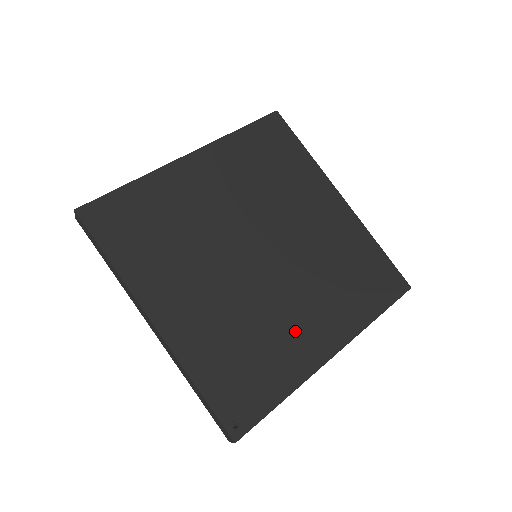
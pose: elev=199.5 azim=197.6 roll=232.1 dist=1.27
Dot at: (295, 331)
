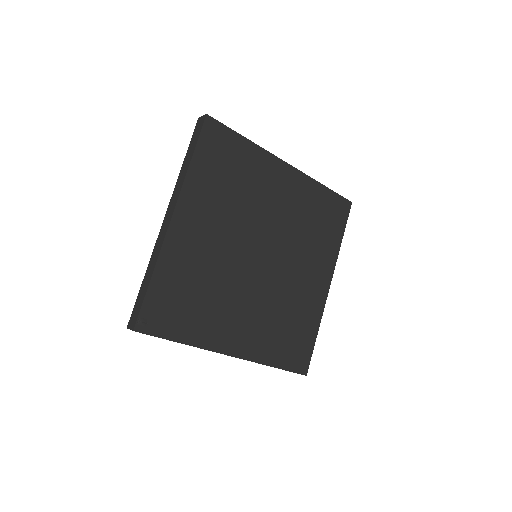
Dot at: (229, 317)
